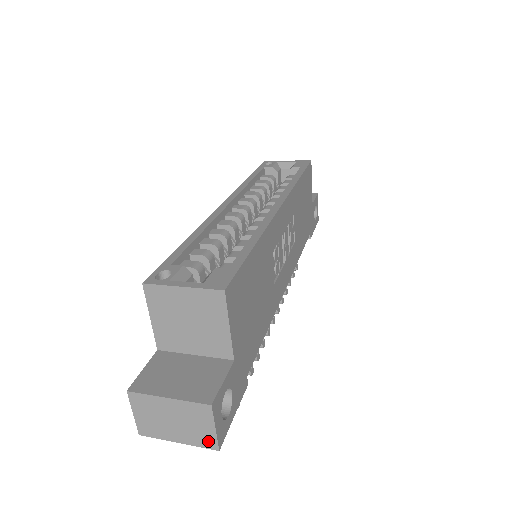
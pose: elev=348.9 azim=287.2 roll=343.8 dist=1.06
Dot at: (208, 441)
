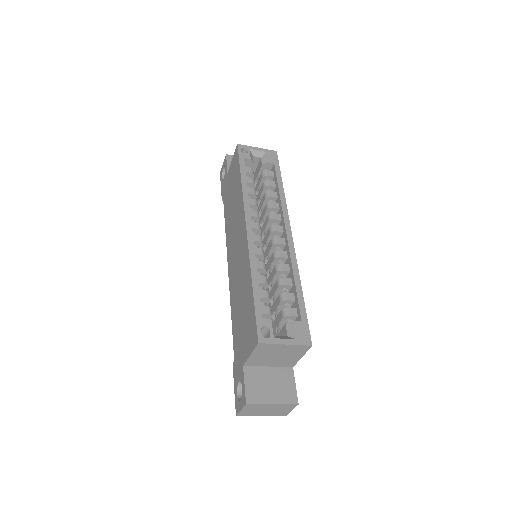
Dot at: (282, 414)
